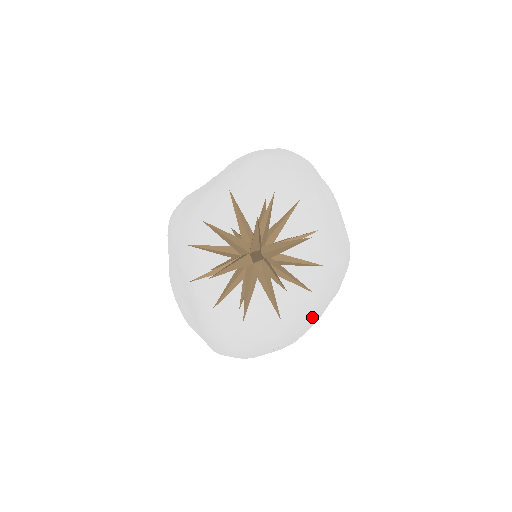
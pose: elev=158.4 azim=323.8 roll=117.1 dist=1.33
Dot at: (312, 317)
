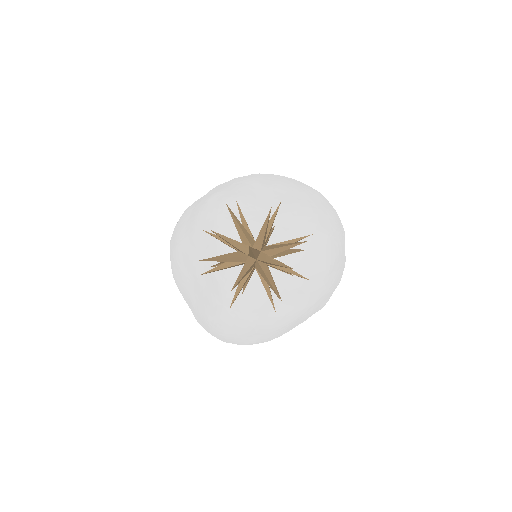
Dot at: occluded
